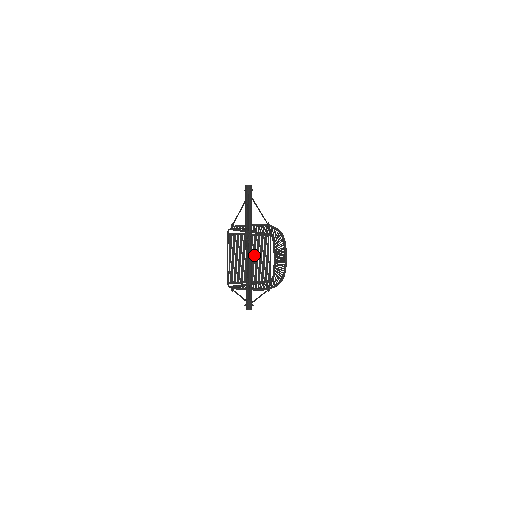
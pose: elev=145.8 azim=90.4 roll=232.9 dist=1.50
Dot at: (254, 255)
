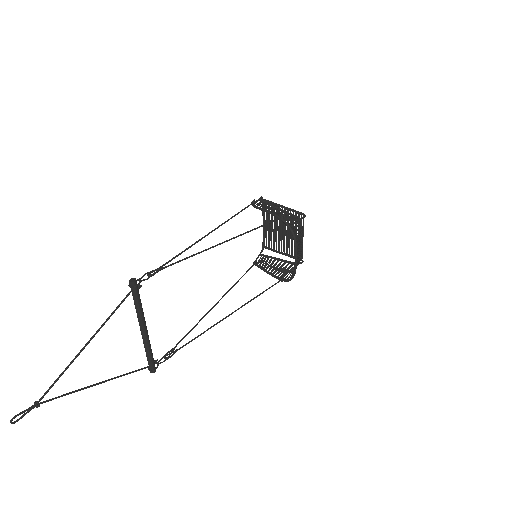
Dot at: (287, 229)
